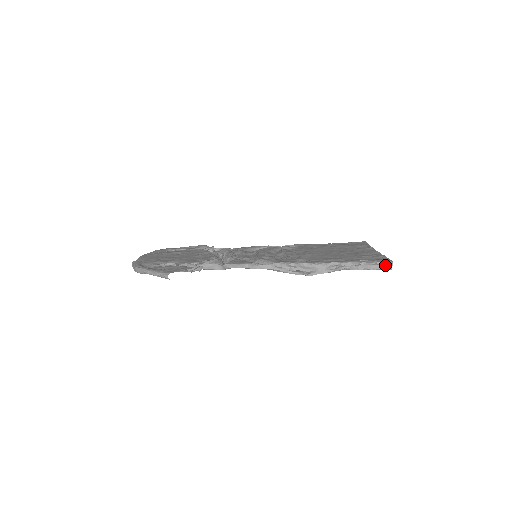
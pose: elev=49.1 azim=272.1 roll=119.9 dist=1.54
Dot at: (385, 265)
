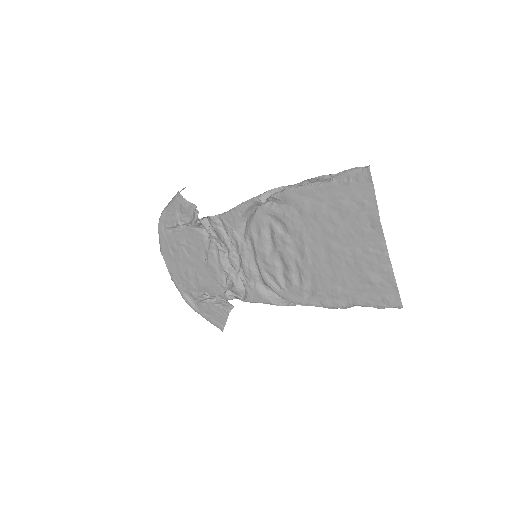
Dot at: (395, 306)
